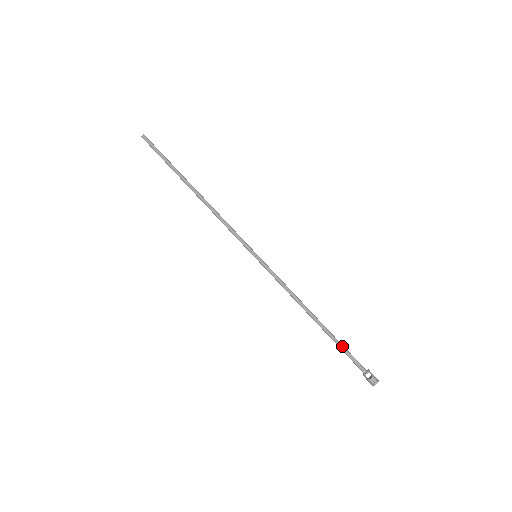
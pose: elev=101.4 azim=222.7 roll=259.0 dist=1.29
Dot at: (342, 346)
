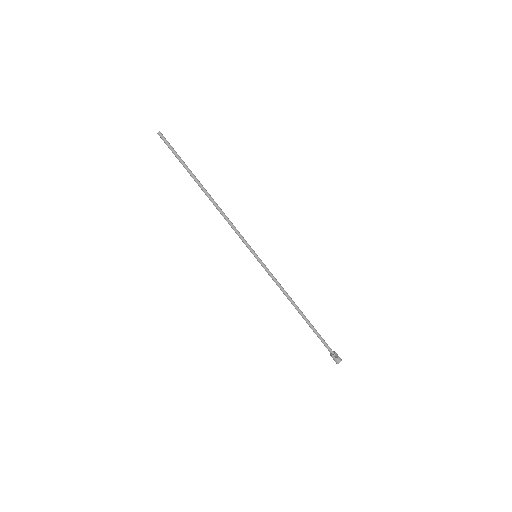
Dot at: (318, 333)
